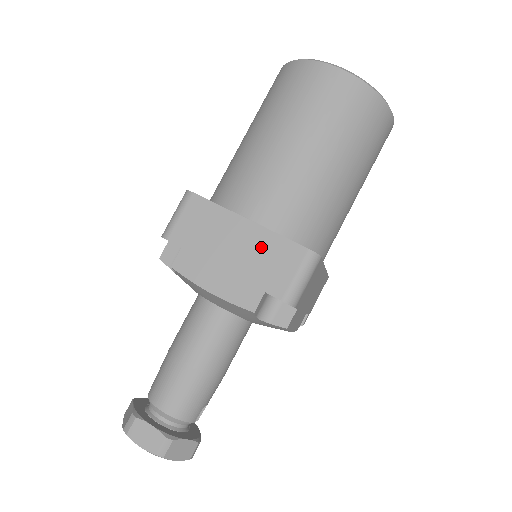
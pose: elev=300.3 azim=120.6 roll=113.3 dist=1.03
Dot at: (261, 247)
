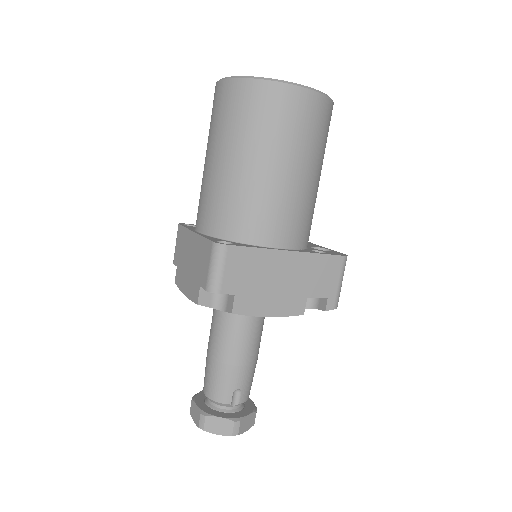
Dot at: (198, 251)
